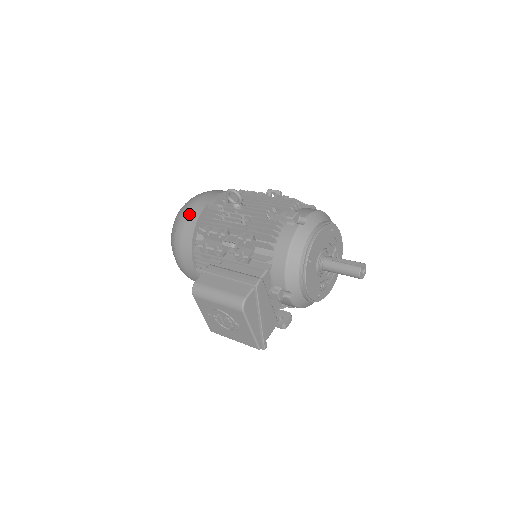
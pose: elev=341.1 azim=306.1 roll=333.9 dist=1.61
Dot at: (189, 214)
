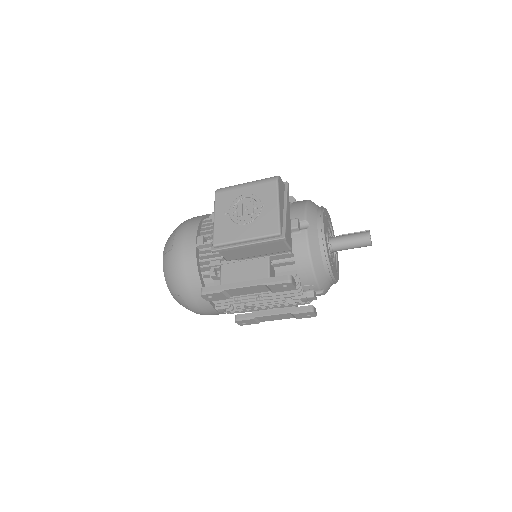
Dot at: occluded
